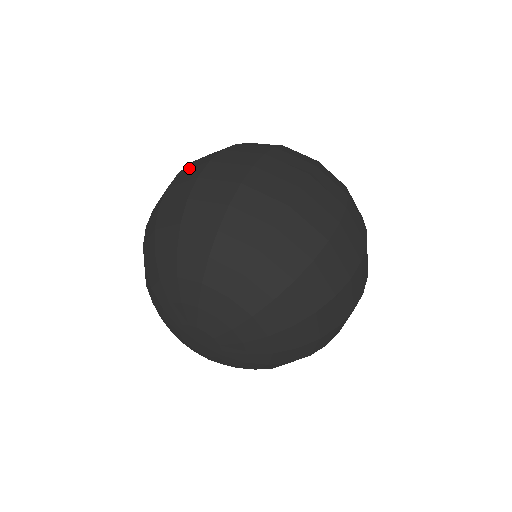
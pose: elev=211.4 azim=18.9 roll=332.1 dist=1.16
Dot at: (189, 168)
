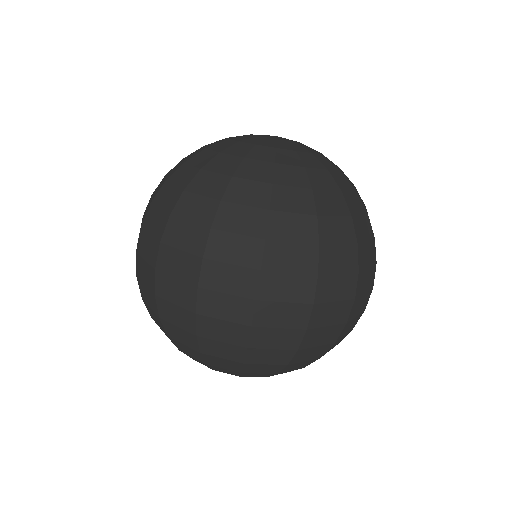
Dot at: (142, 257)
